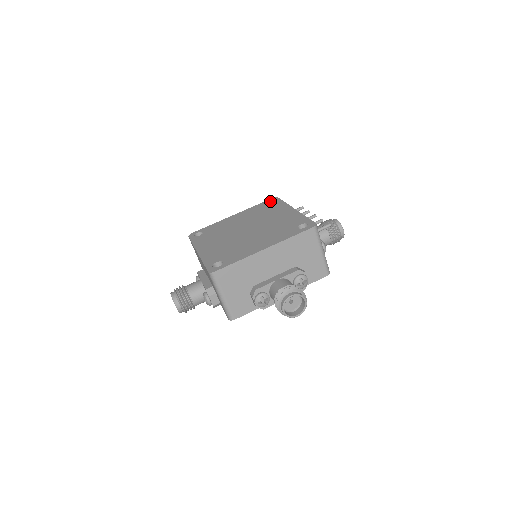
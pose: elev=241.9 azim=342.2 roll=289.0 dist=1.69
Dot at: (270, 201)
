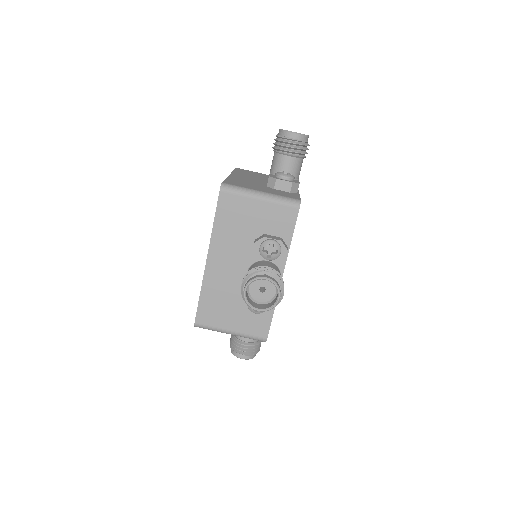
Dot at: occluded
